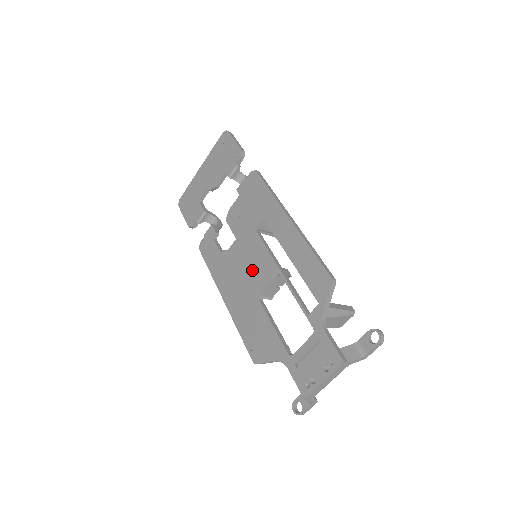
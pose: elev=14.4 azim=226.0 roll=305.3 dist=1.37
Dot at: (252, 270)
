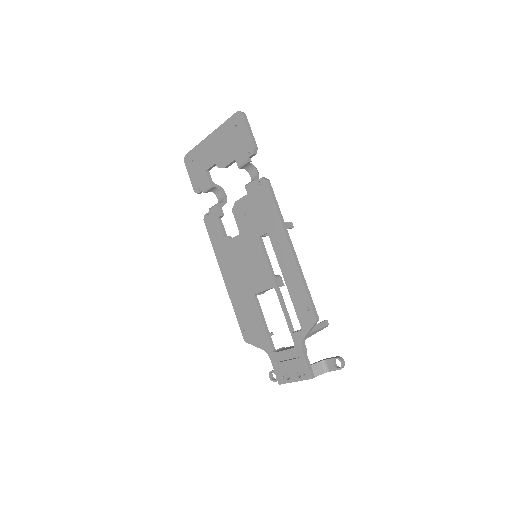
Dot at: (251, 271)
